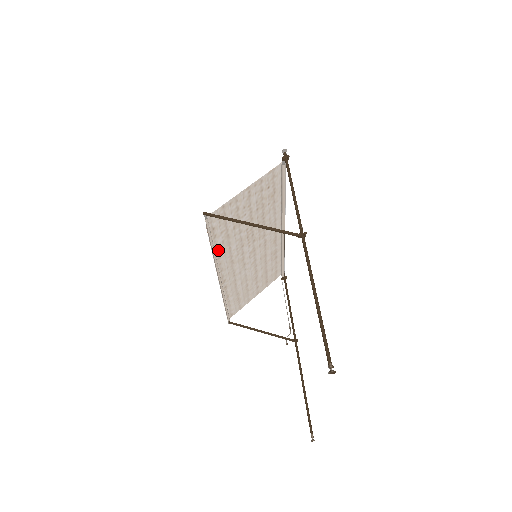
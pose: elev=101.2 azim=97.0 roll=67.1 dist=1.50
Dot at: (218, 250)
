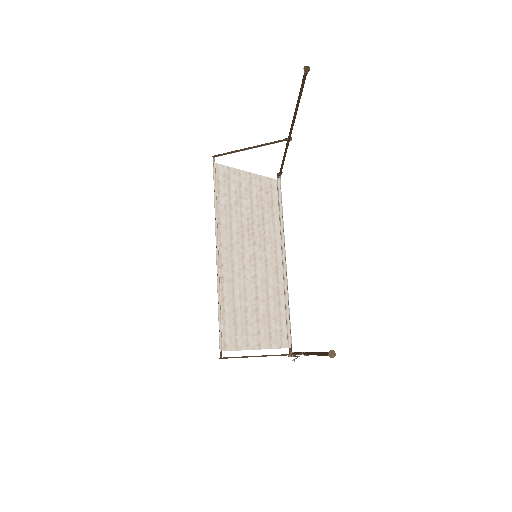
Dot at: (220, 213)
